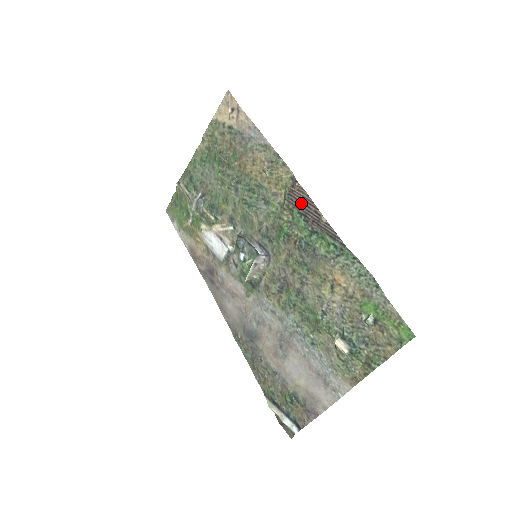
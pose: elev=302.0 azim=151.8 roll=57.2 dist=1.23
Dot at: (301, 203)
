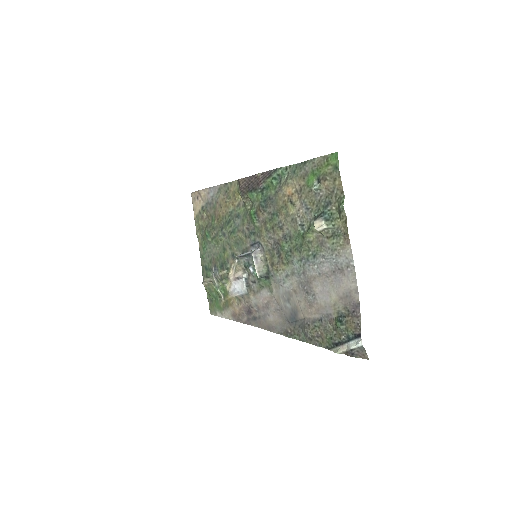
Dot at: (248, 186)
